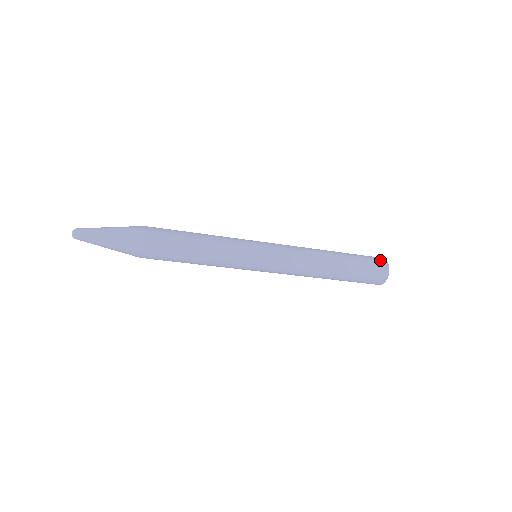
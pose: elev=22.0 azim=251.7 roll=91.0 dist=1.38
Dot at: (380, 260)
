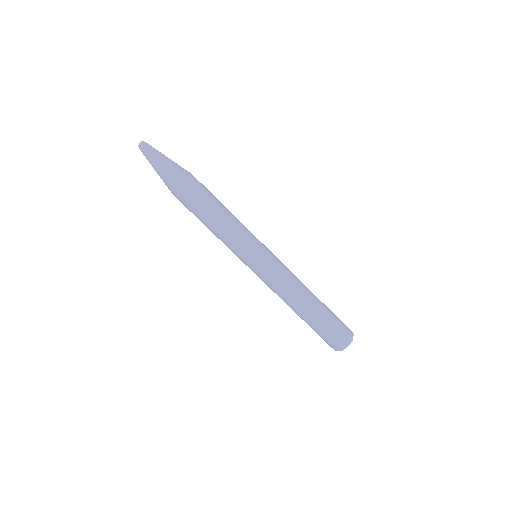
Dot at: (349, 330)
